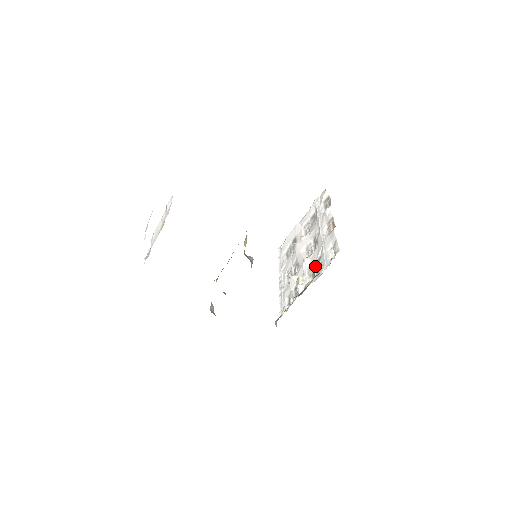
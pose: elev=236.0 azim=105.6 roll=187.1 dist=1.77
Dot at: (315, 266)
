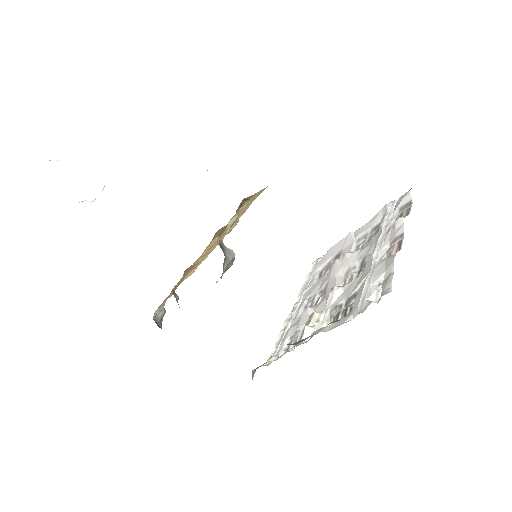
Dot at: (344, 304)
